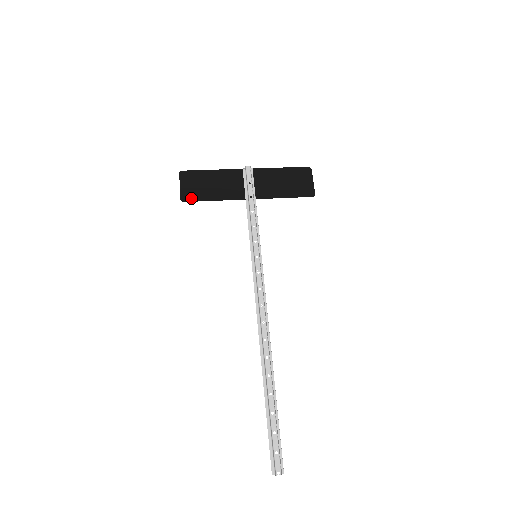
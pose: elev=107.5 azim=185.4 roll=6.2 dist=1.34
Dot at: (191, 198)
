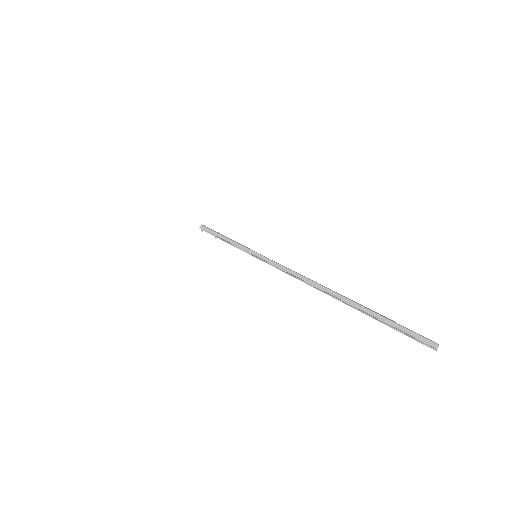
Dot at: occluded
